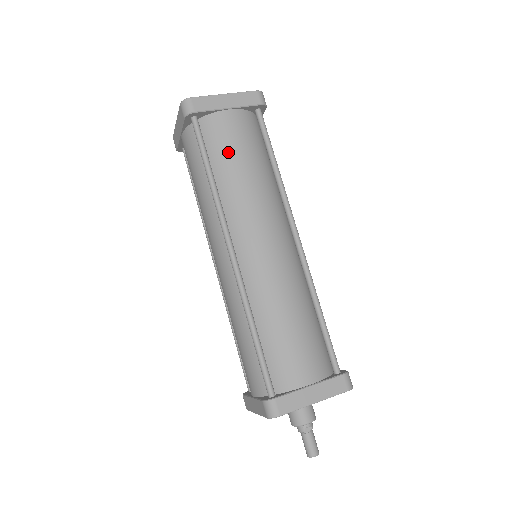
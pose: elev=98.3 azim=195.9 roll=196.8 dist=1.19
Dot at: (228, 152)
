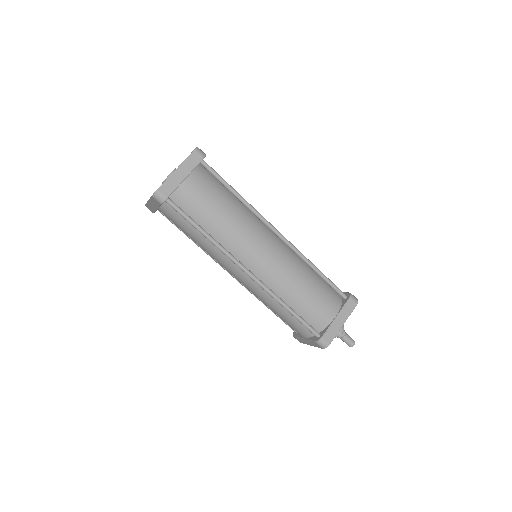
Dot at: (205, 210)
